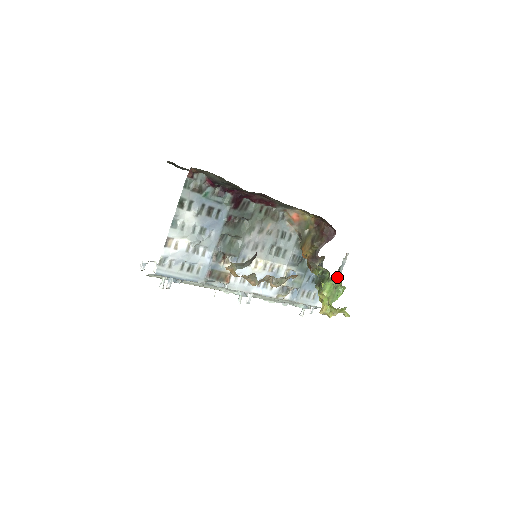
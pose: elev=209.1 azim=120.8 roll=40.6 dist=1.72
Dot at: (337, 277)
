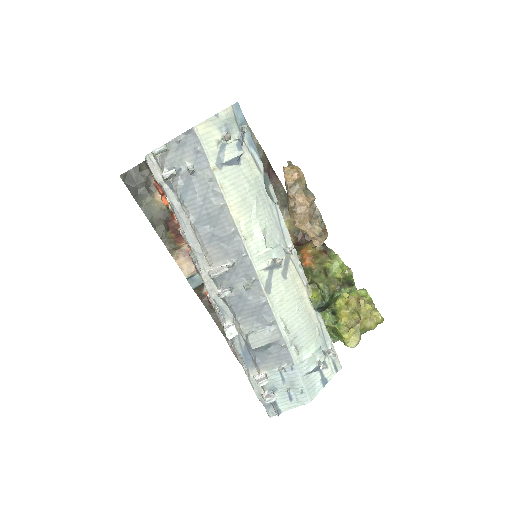
Dot at: occluded
